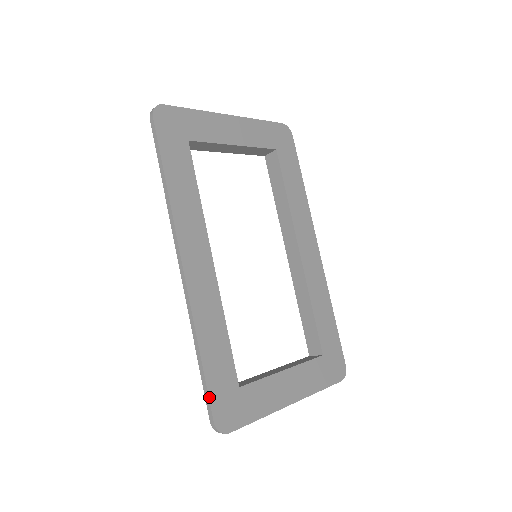
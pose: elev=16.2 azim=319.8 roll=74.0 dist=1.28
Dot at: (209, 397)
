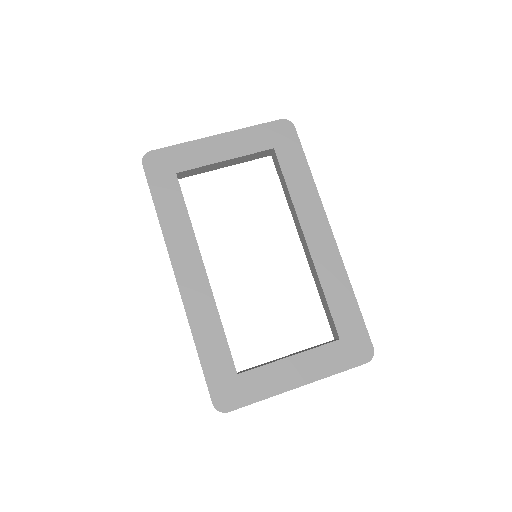
Dot at: (207, 383)
